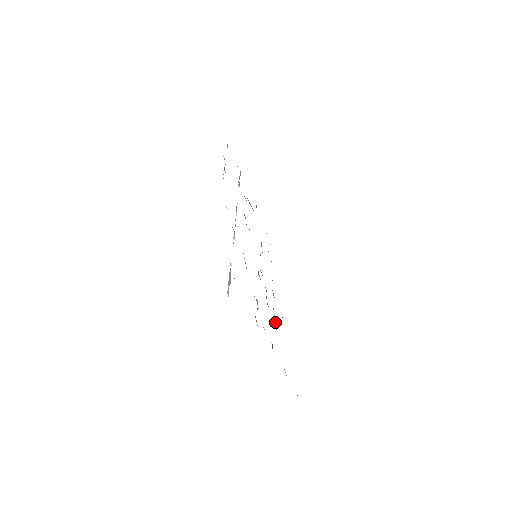
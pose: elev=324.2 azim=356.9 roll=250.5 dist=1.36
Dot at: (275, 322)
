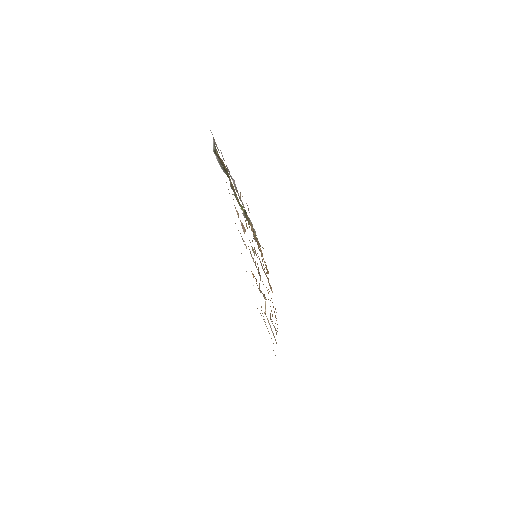
Dot at: (265, 310)
